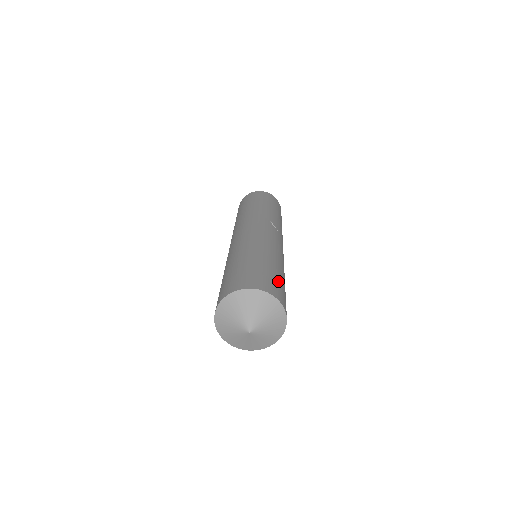
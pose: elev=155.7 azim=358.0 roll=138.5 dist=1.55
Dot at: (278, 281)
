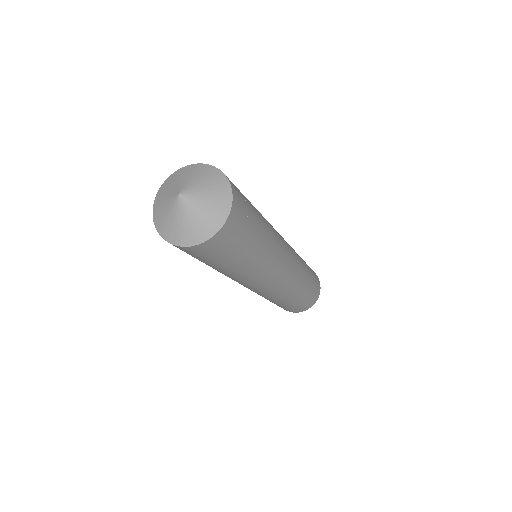
Dot at: occluded
